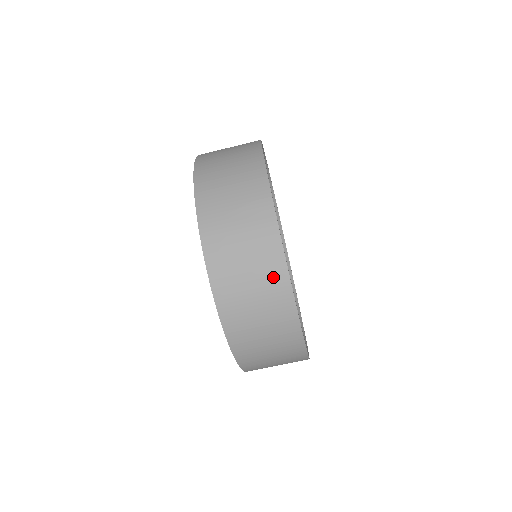
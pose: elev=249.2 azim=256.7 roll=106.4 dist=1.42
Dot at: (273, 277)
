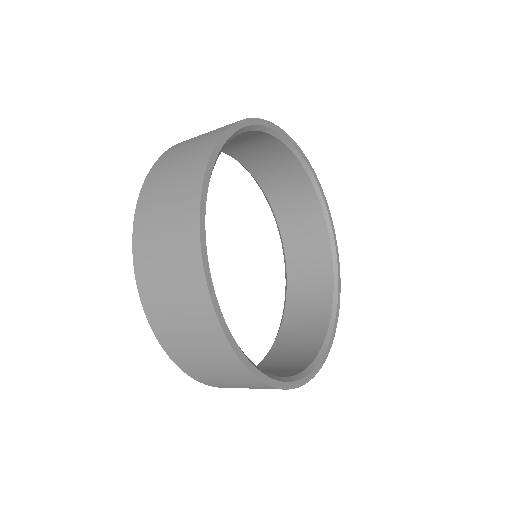
Dot at: (235, 371)
